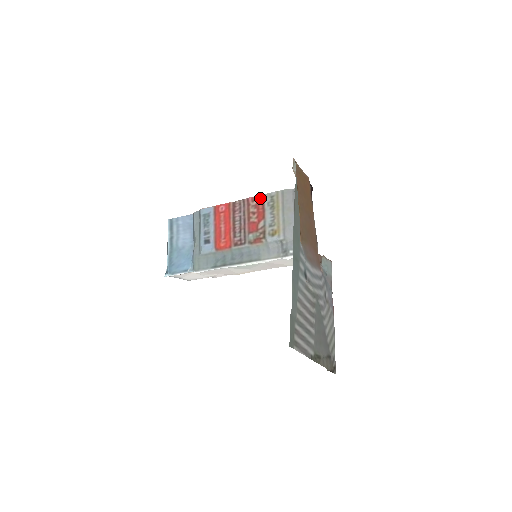
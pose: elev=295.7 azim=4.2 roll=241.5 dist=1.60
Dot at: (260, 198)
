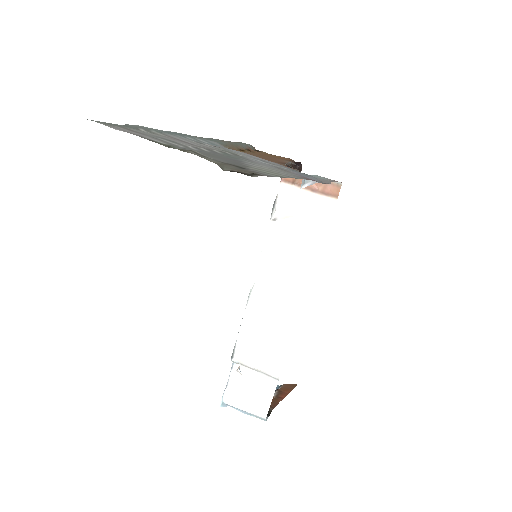
Dot at: occluded
